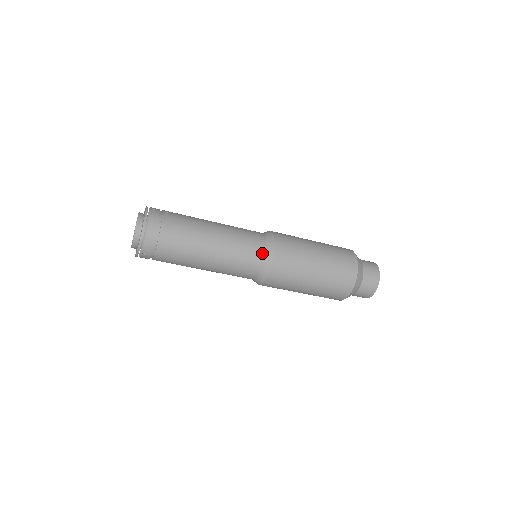
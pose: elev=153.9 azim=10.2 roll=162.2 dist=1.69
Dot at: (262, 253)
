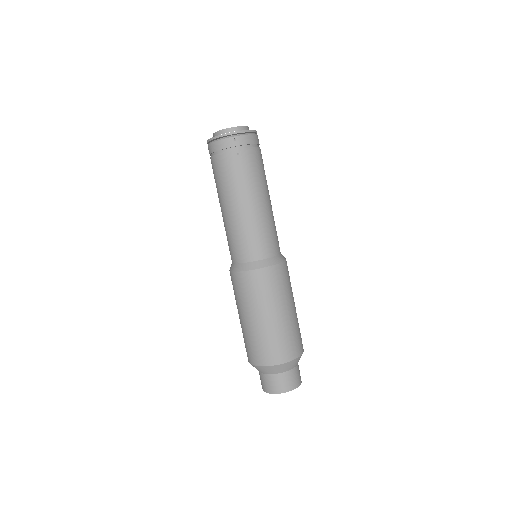
Dot at: (279, 251)
